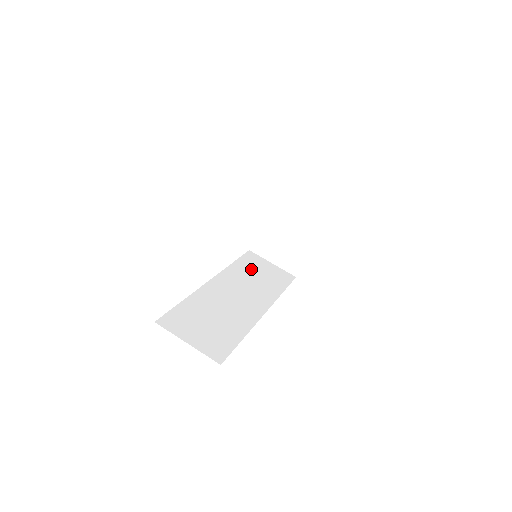
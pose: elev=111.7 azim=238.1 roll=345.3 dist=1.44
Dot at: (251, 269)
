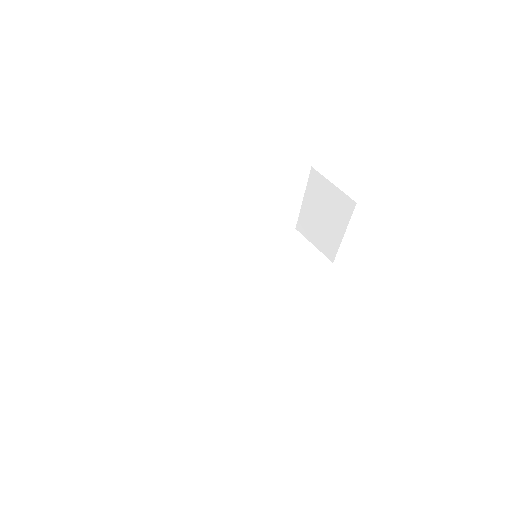
Dot at: (283, 253)
